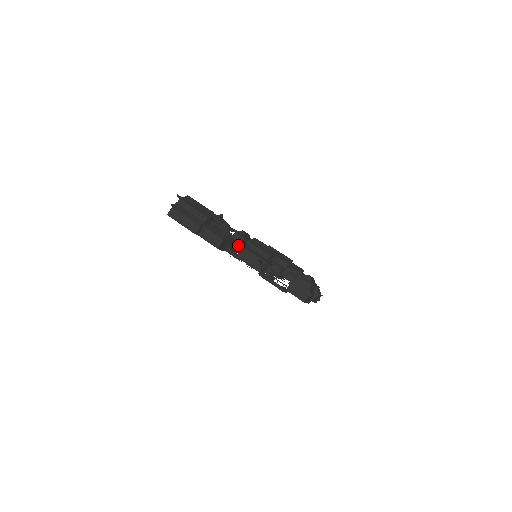
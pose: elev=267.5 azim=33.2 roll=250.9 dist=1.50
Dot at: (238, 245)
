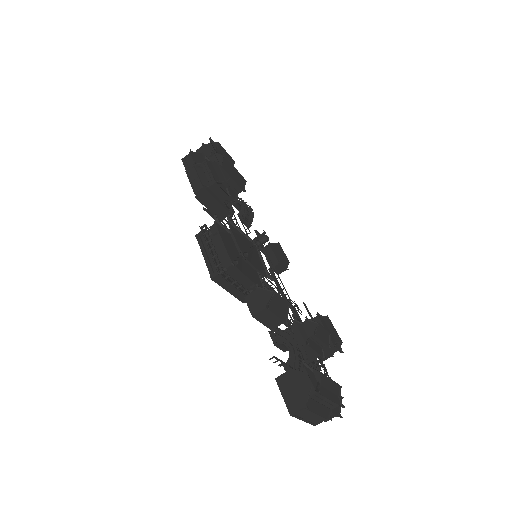
Dot at: occluded
